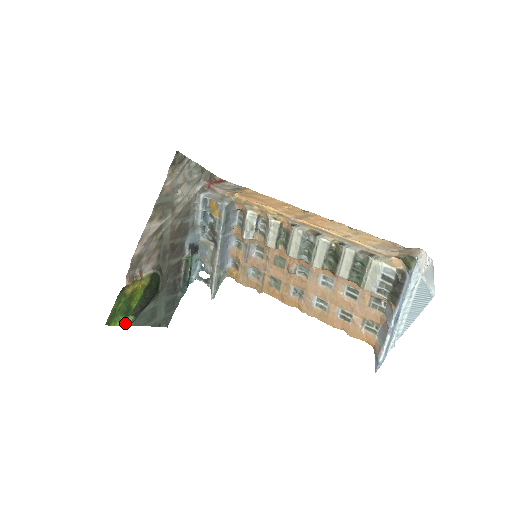
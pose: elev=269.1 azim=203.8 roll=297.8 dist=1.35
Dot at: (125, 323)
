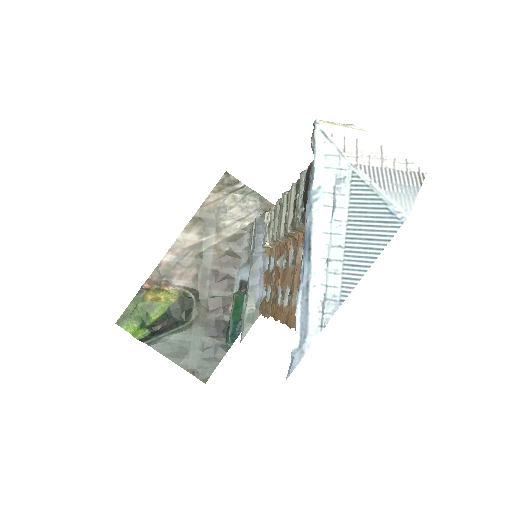
Dot at: (137, 333)
